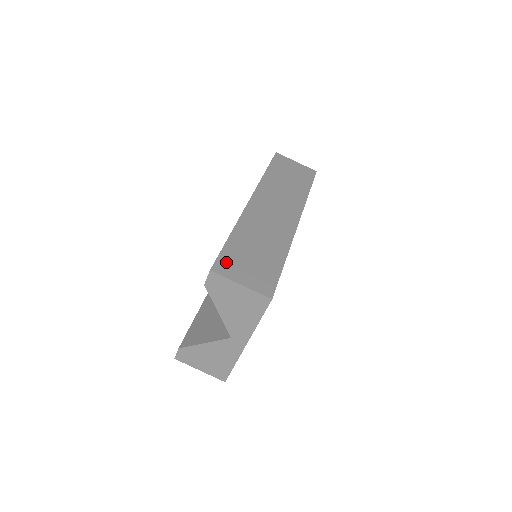
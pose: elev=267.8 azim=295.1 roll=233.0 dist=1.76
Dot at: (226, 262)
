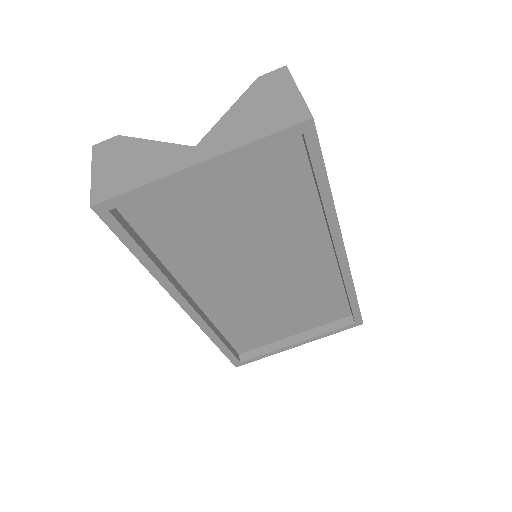
Dot at: occluded
